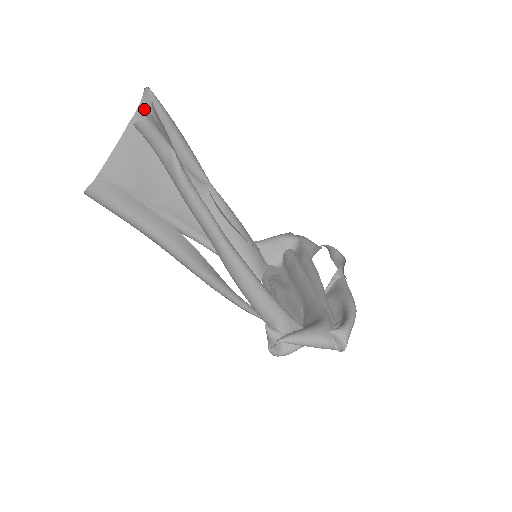
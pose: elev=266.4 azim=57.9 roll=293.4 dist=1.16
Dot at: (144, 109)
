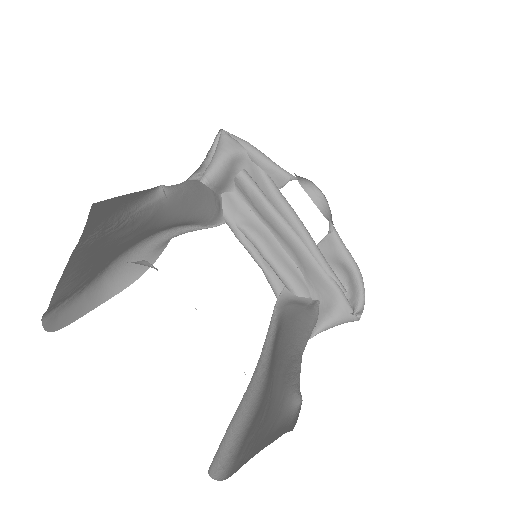
Dot at: occluded
